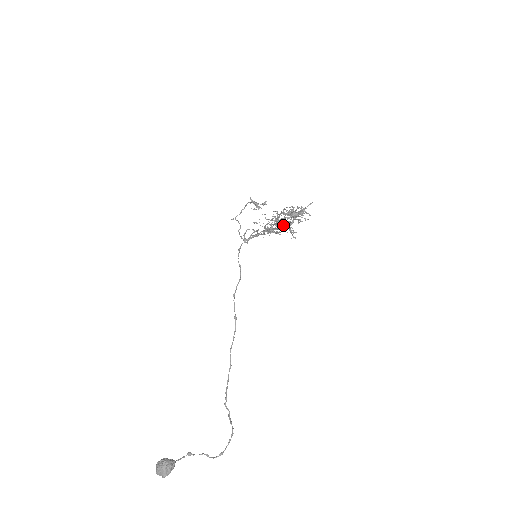
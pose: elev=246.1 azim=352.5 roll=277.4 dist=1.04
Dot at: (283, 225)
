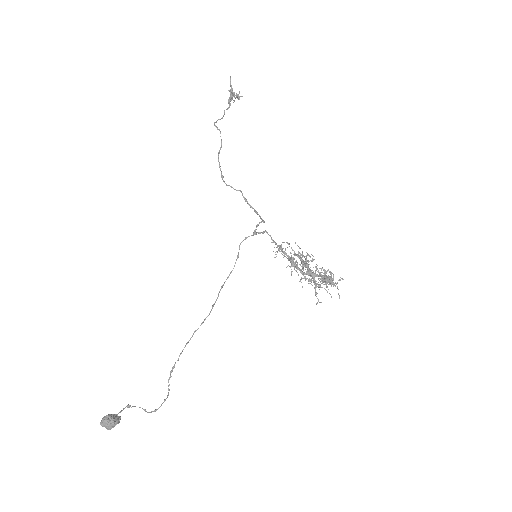
Dot at: occluded
